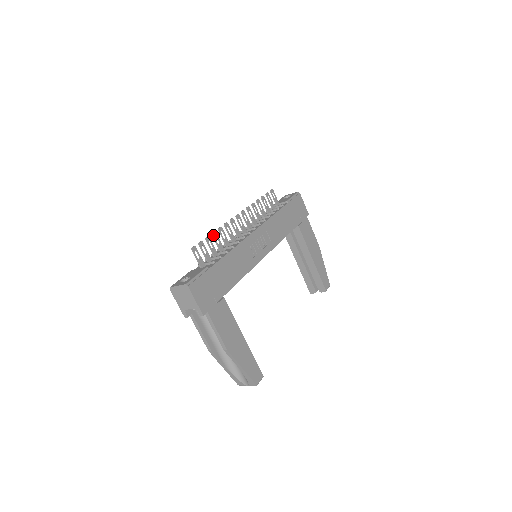
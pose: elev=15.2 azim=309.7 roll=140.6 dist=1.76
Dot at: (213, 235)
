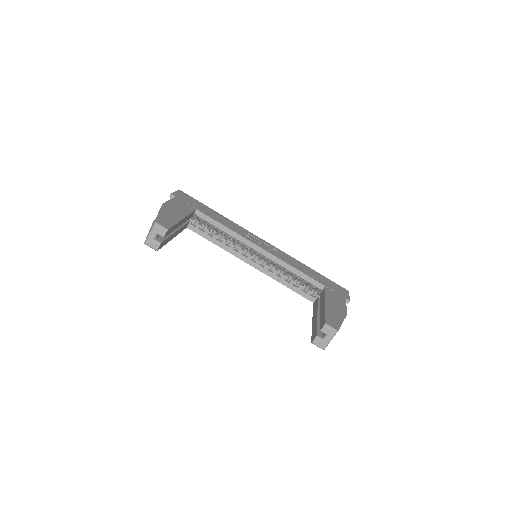
Dot at: occluded
